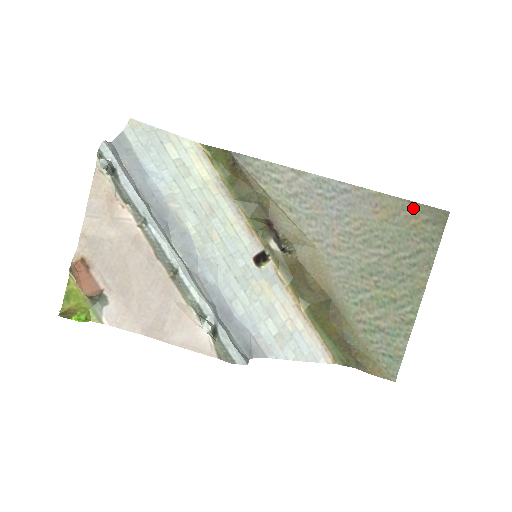
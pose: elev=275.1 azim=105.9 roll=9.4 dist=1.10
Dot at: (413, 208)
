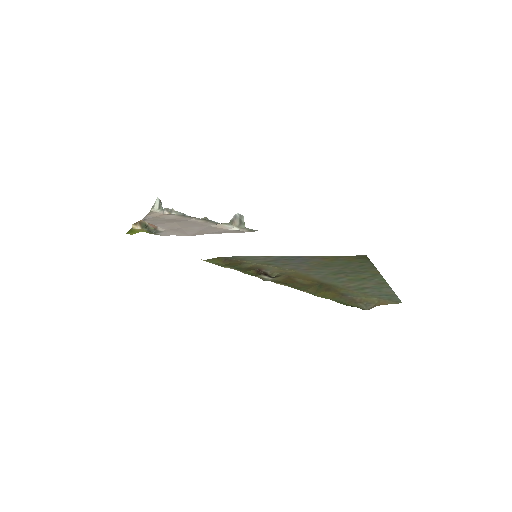
Dot at: (344, 257)
